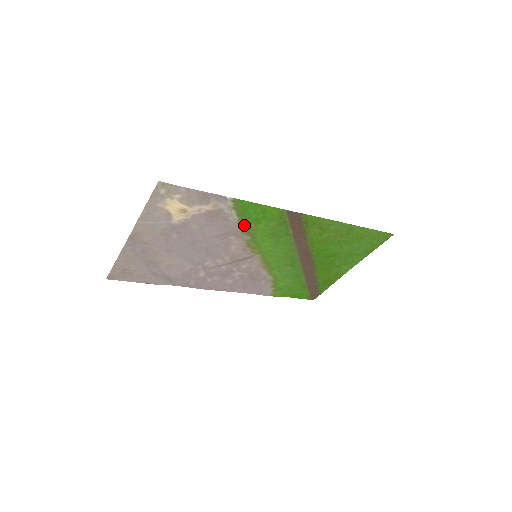
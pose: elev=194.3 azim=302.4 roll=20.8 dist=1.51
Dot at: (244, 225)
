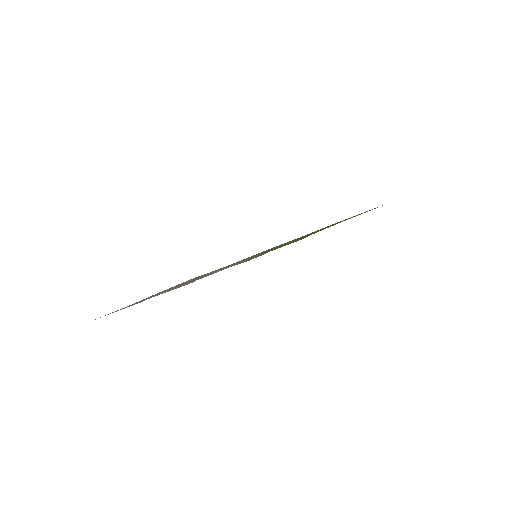
Dot at: occluded
